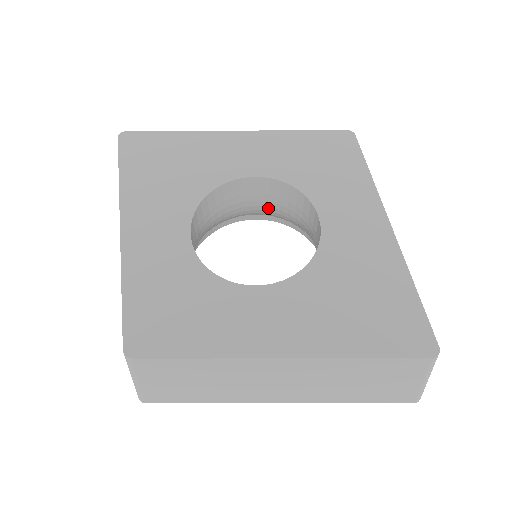
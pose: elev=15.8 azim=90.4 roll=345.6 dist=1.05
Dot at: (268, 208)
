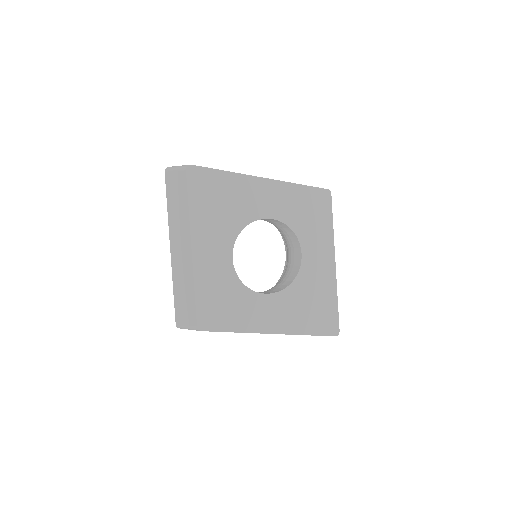
Dot at: occluded
